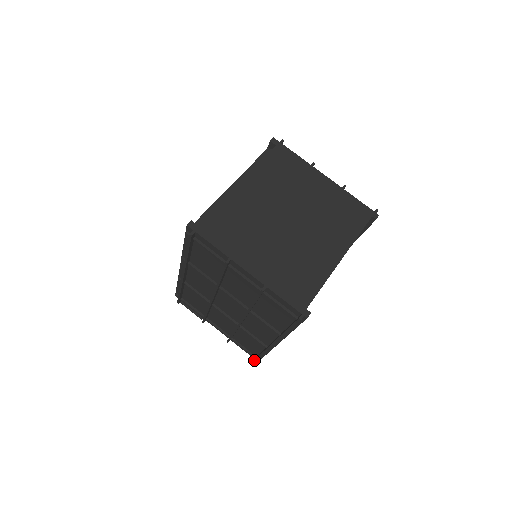
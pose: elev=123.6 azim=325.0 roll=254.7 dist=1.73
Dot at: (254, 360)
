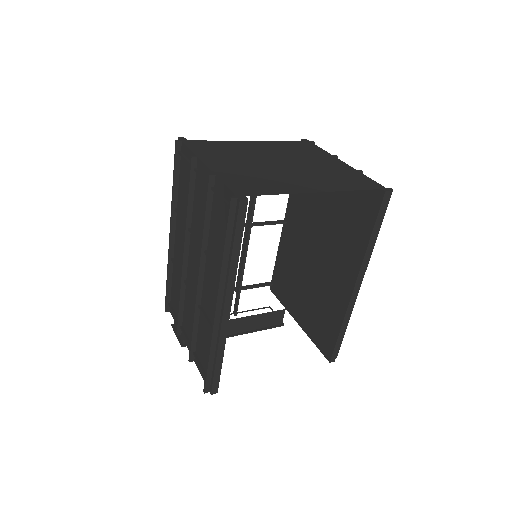
Dot at: occluded
